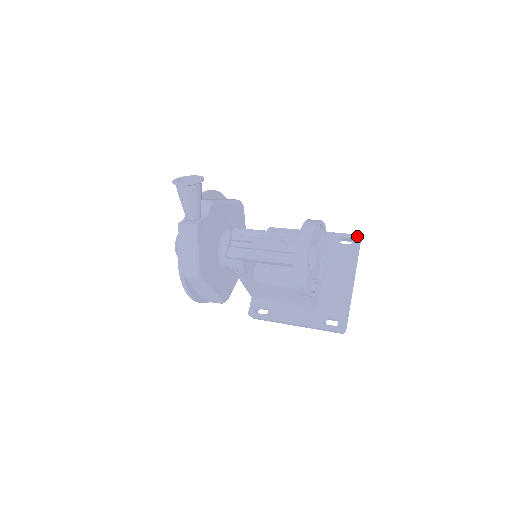
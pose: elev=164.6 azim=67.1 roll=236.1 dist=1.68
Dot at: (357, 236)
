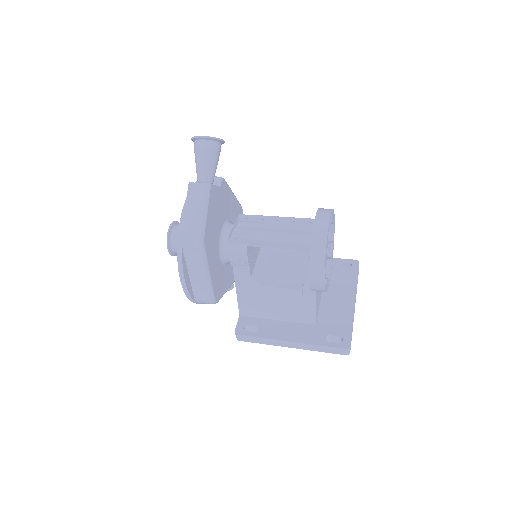
Dot at: (356, 261)
